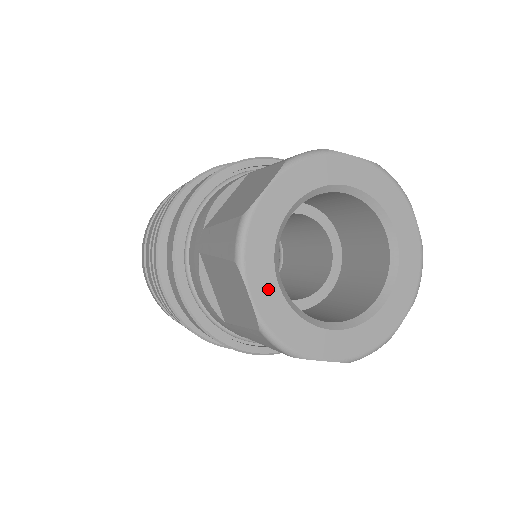
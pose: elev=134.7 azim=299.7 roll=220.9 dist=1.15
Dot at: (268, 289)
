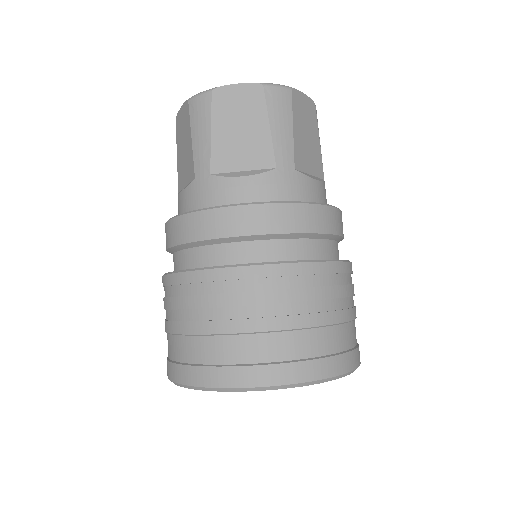
Dot at: occluded
